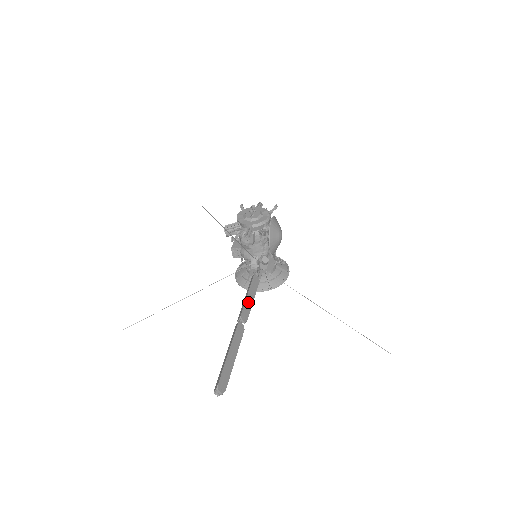
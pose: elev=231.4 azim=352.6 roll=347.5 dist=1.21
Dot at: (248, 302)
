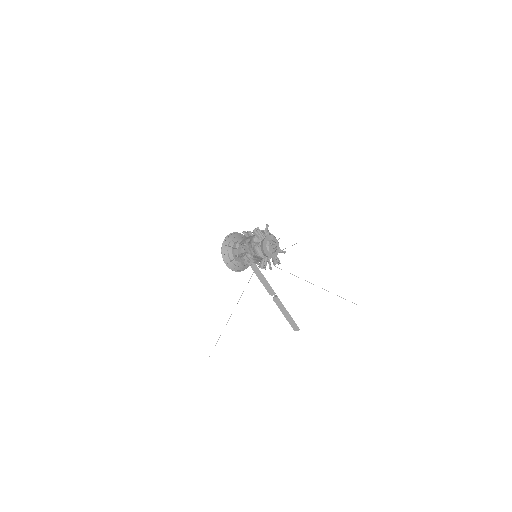
Dot at: occluded
